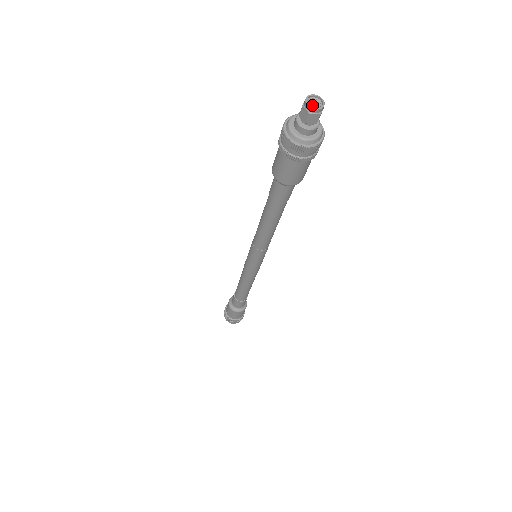
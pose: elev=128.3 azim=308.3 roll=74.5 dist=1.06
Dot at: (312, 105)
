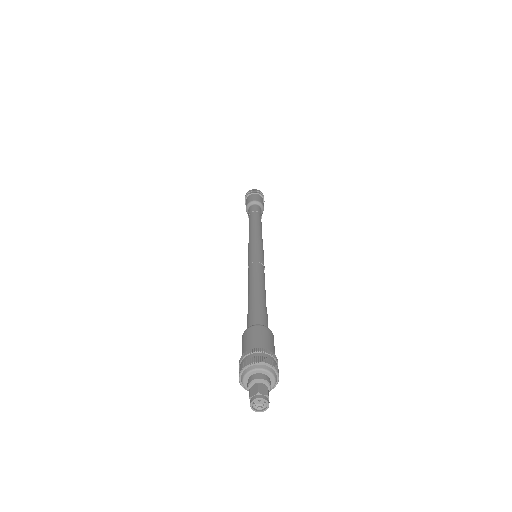
Dot at: (260, 399)
